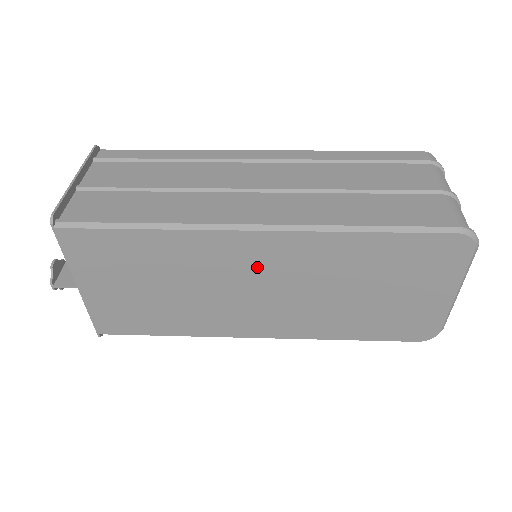
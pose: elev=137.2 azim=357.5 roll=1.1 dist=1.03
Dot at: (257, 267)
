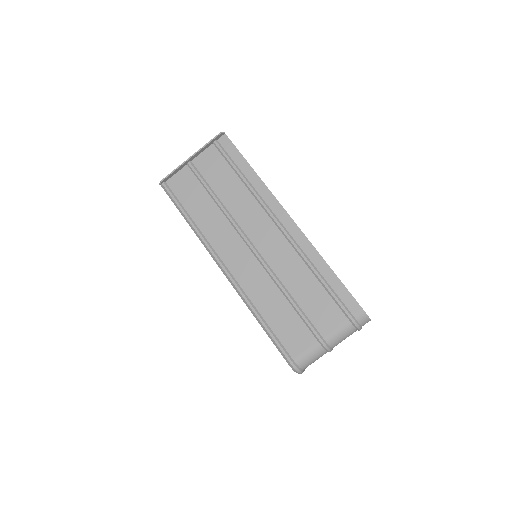
Dot at: occluded
